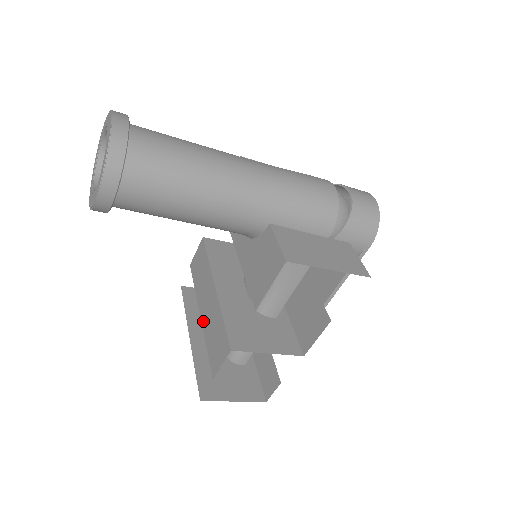
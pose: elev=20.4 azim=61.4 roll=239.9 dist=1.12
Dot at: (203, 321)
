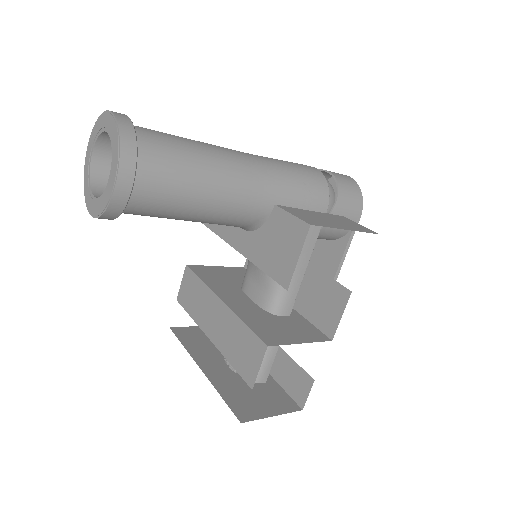
Dot at: (216, 342)
